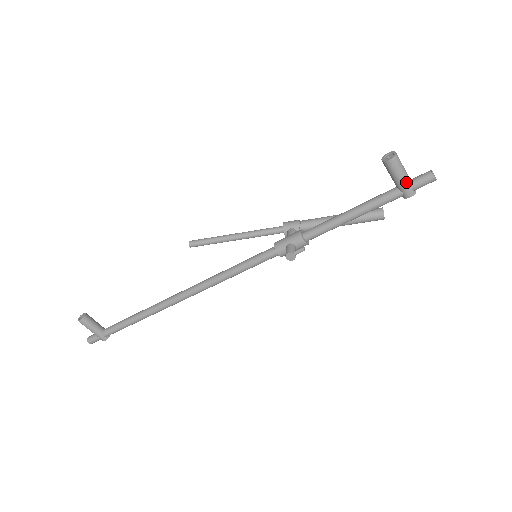
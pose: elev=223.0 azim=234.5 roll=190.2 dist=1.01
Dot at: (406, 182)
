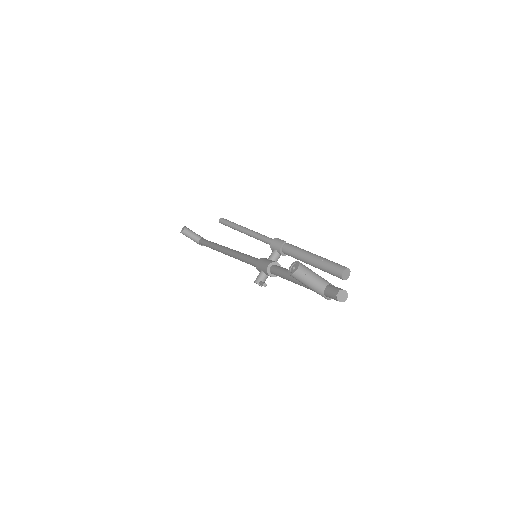
Dot at: (316, 291)
